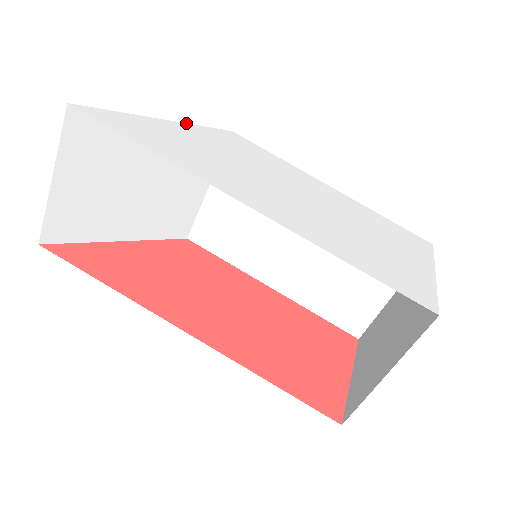
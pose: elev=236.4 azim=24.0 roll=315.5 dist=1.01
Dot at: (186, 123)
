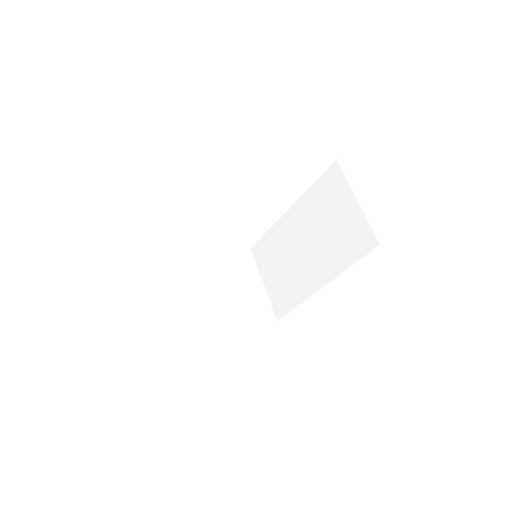
Dot at: (219, 257)
